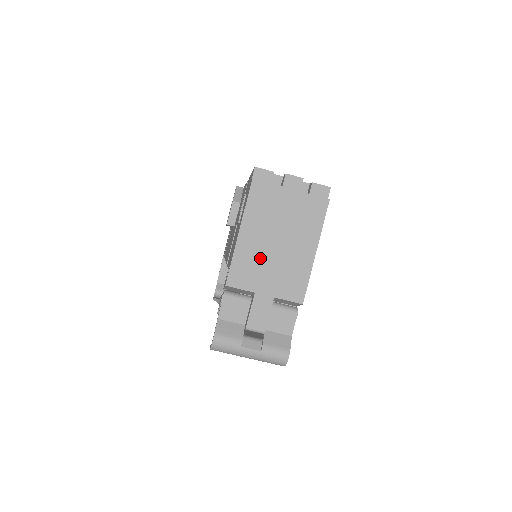
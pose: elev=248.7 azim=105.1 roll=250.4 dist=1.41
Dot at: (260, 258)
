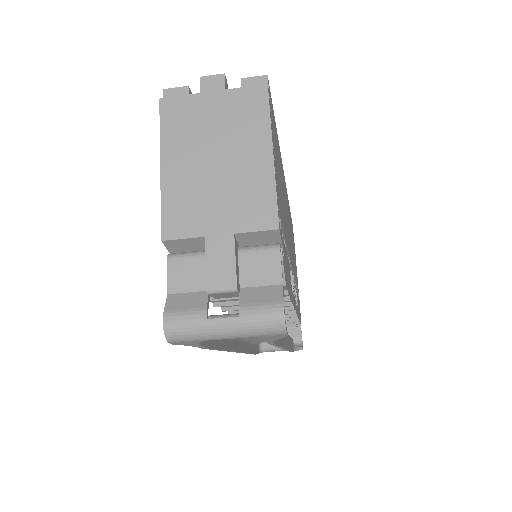
Dot at: (198, 189)
